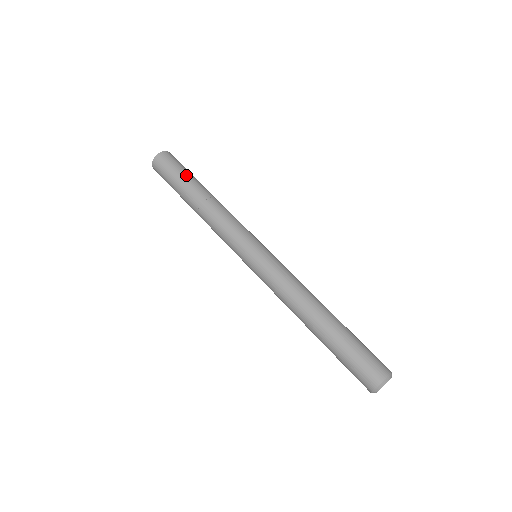
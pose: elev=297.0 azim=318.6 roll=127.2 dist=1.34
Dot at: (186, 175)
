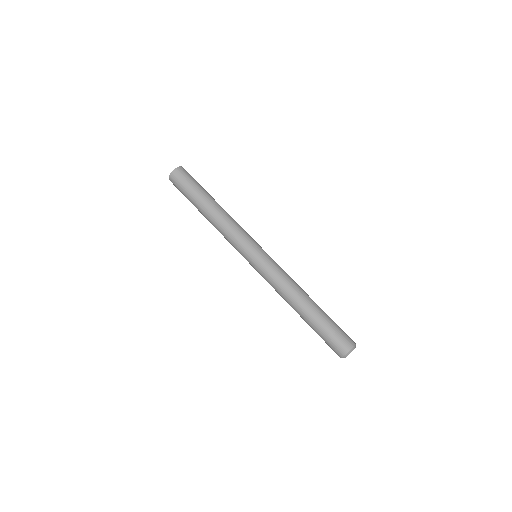
Dot at: (200, 188)
